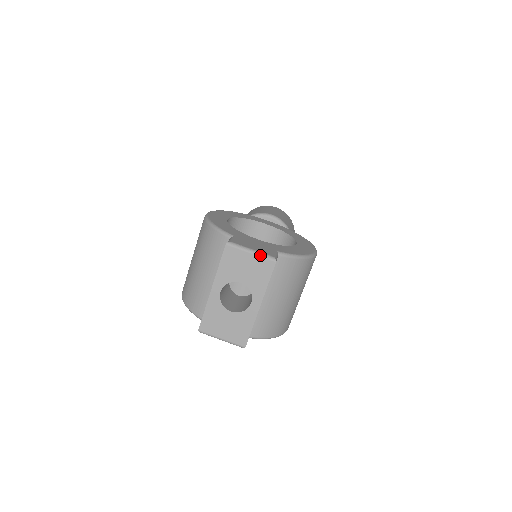
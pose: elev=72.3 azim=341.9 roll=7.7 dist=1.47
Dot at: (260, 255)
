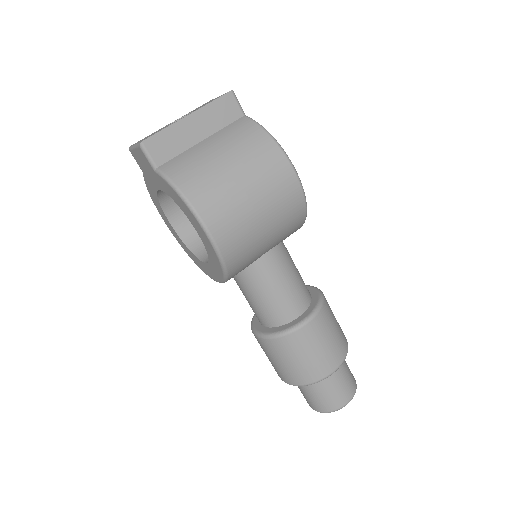
Dot at: occluded
